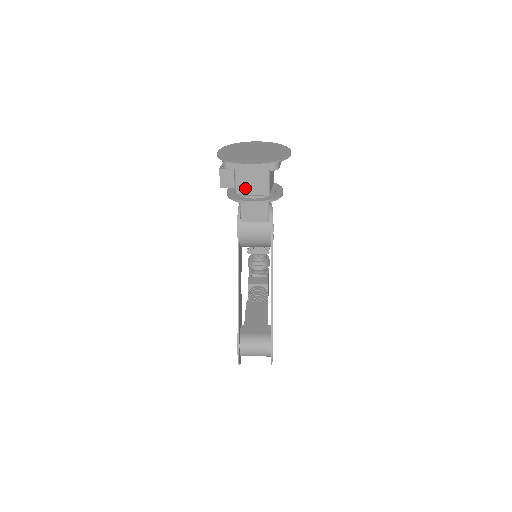
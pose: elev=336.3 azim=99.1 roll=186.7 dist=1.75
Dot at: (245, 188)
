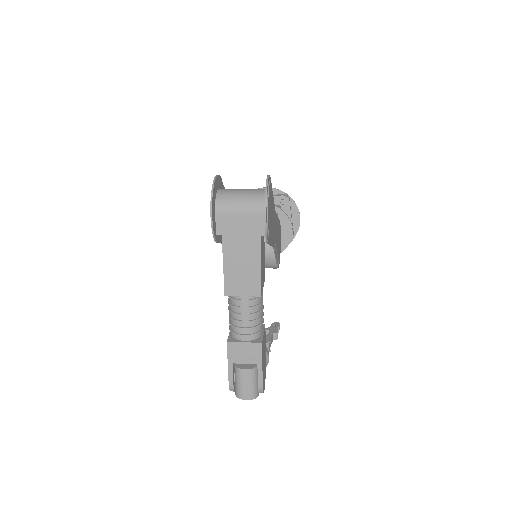
Dot at: occluded
